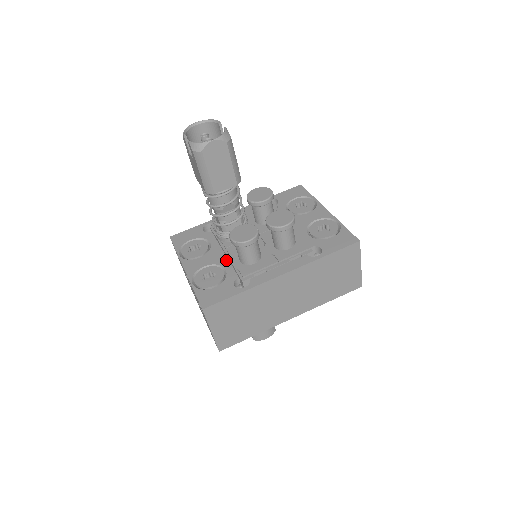
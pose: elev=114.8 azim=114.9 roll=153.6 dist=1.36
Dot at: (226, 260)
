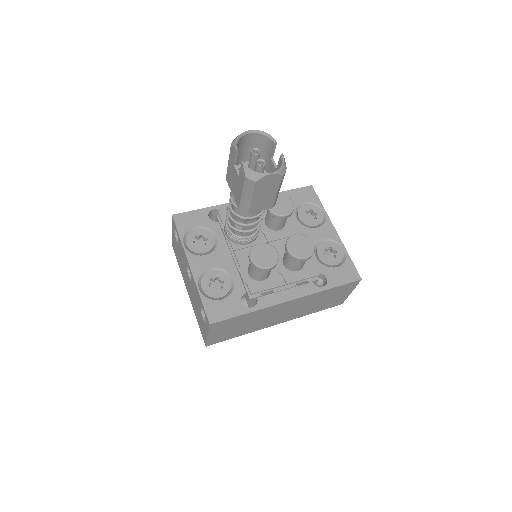
Dot at: (234, 266)
